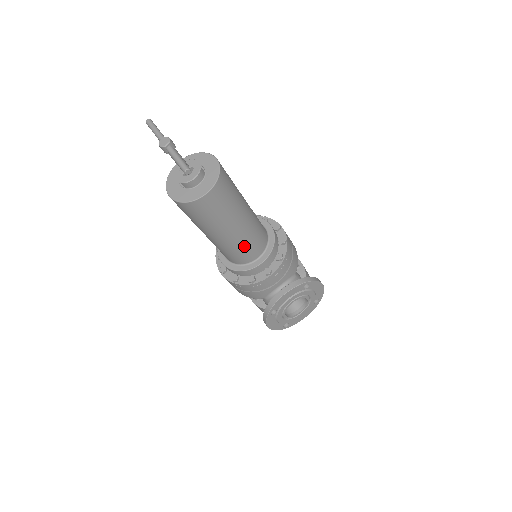
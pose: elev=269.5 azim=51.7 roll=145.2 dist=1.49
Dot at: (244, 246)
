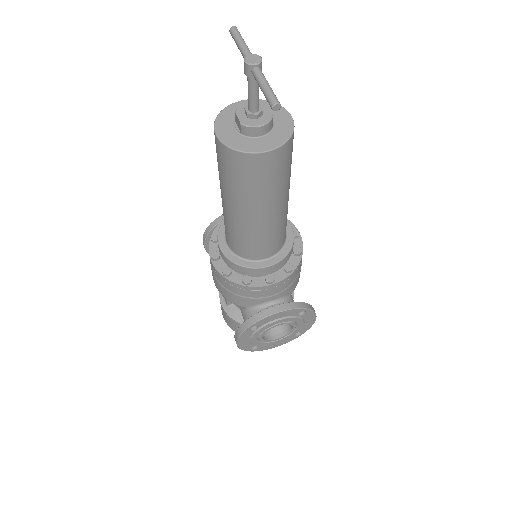
Dot at: (262, 238)
